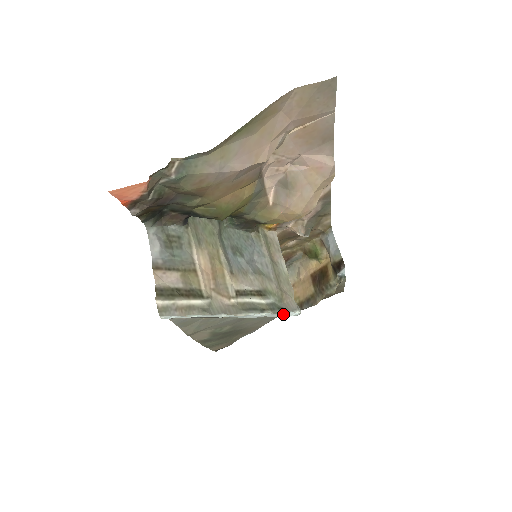
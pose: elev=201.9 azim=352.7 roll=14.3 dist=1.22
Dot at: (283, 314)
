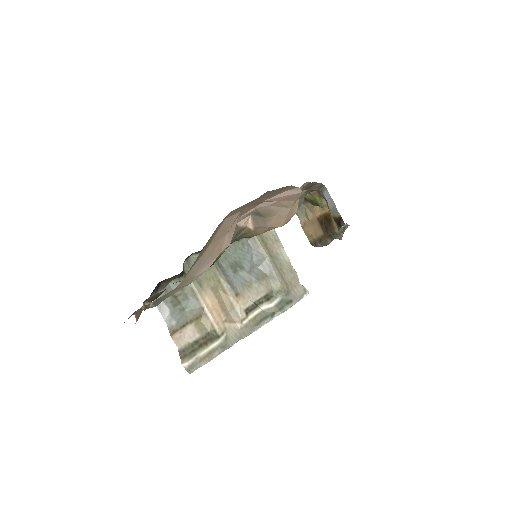
Dot at: occluded
